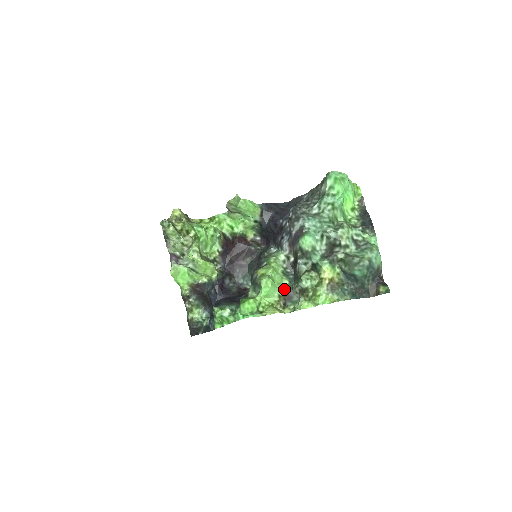
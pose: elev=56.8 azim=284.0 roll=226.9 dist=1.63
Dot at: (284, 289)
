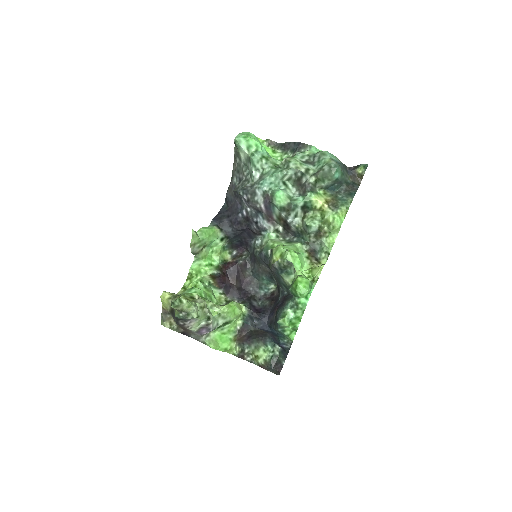
Dot at: (304, 250)
